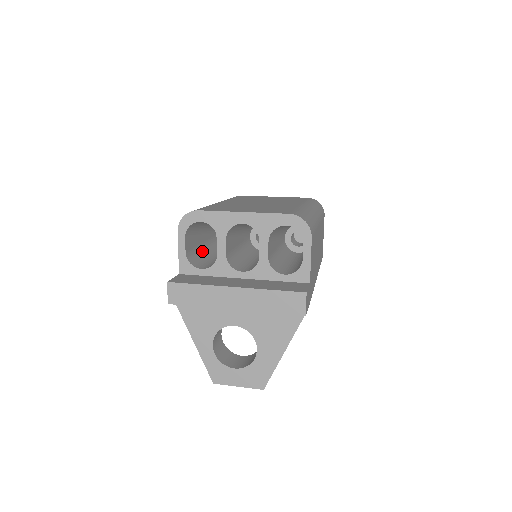
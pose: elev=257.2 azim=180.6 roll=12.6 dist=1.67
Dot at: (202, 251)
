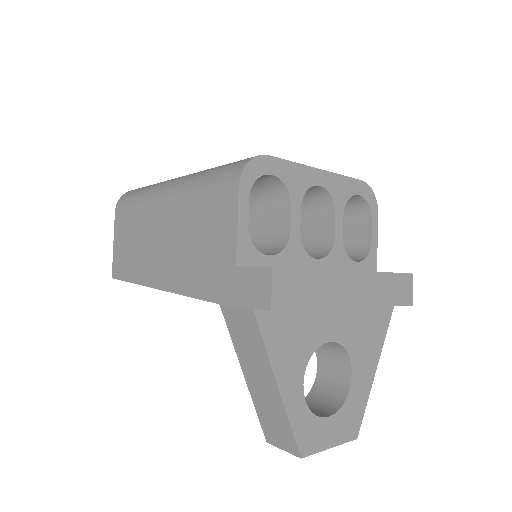
Dot at: occluded
